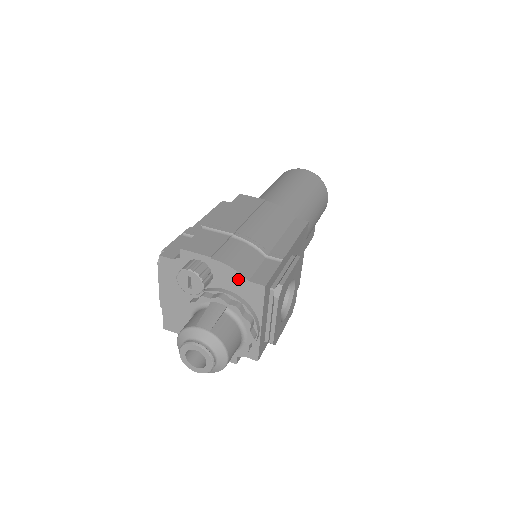
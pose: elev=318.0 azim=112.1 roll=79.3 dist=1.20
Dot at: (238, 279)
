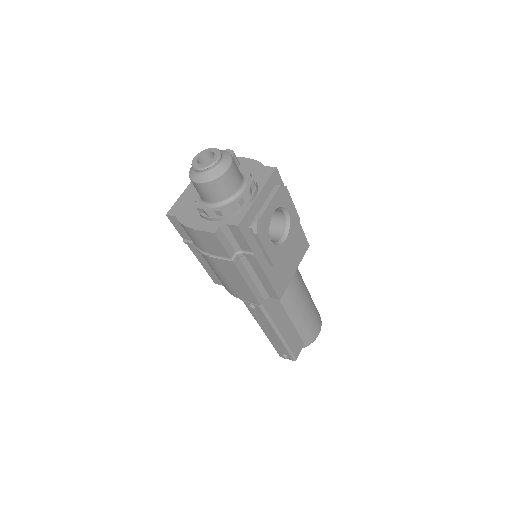
Dot at: (257, 166)
